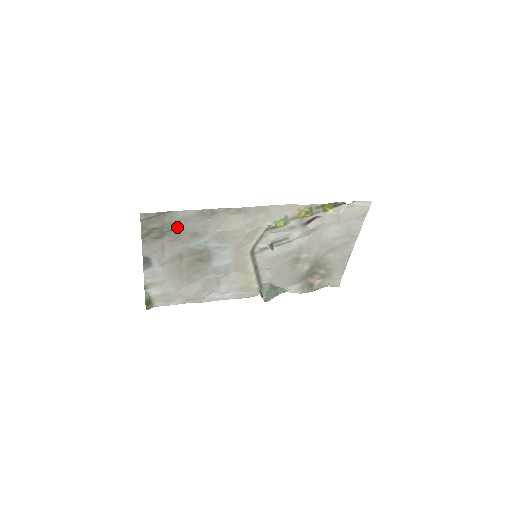
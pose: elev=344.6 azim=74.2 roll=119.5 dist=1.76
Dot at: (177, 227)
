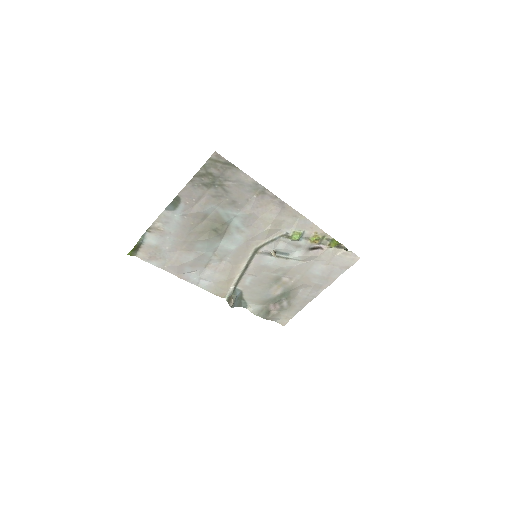
Dot at: (228, 186)
